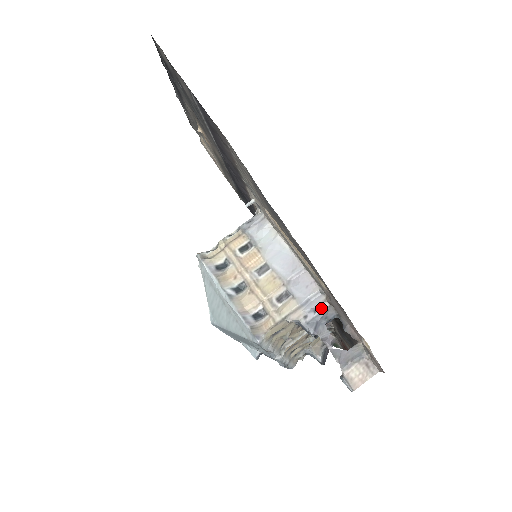
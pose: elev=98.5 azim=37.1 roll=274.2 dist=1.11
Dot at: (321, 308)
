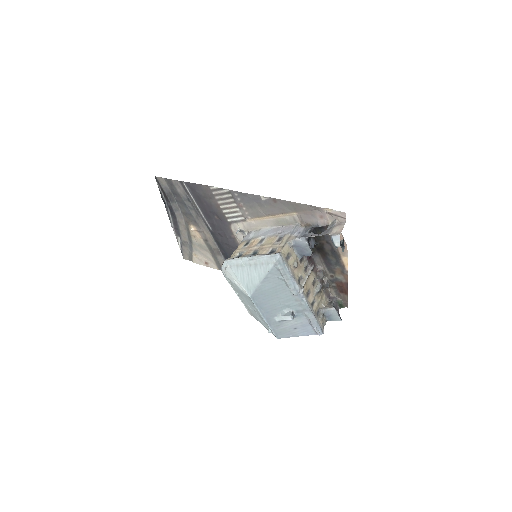
Dot at: (302, 230)
